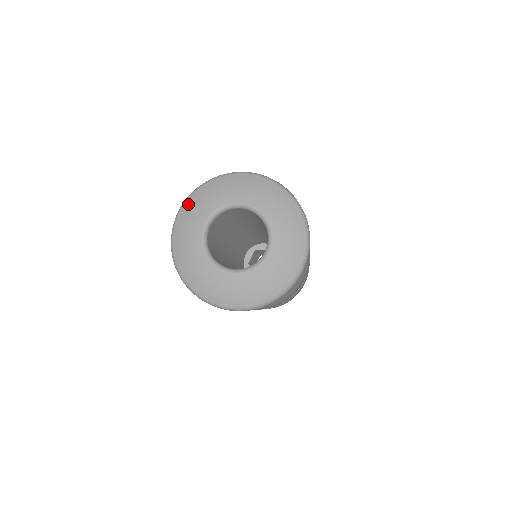
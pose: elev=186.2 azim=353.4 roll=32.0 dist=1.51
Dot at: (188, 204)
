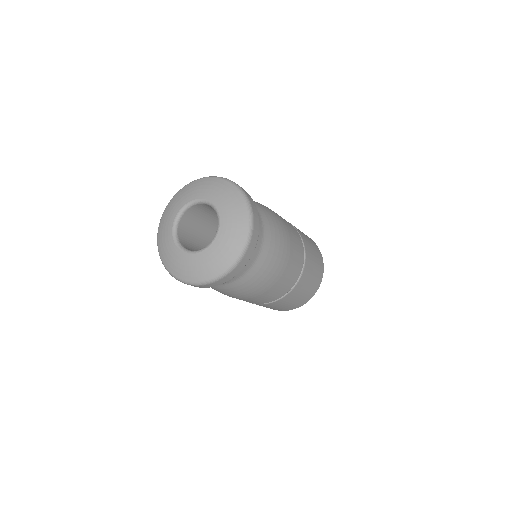
Dot at: (190, 185)
